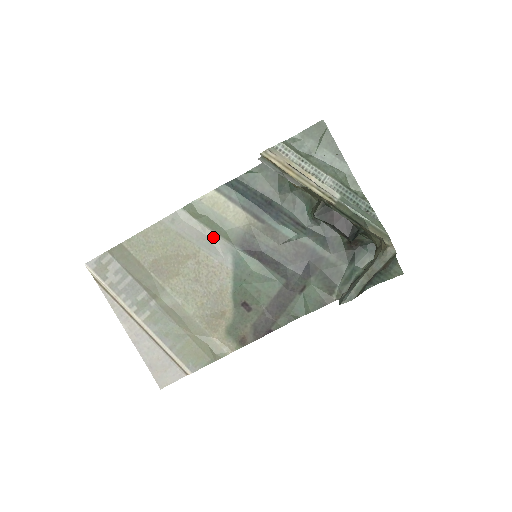
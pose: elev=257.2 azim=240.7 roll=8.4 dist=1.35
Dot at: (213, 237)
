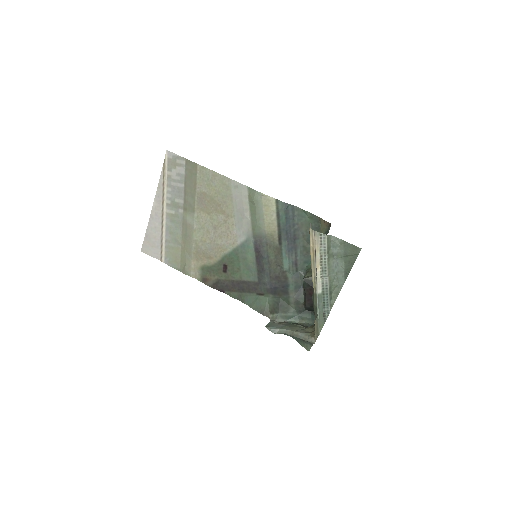
Dot at: (247, 219)
